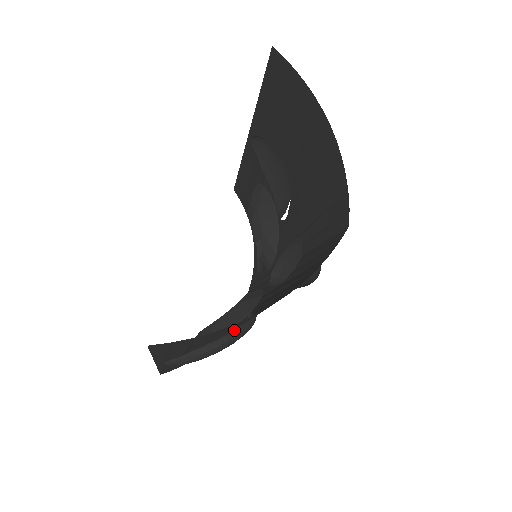
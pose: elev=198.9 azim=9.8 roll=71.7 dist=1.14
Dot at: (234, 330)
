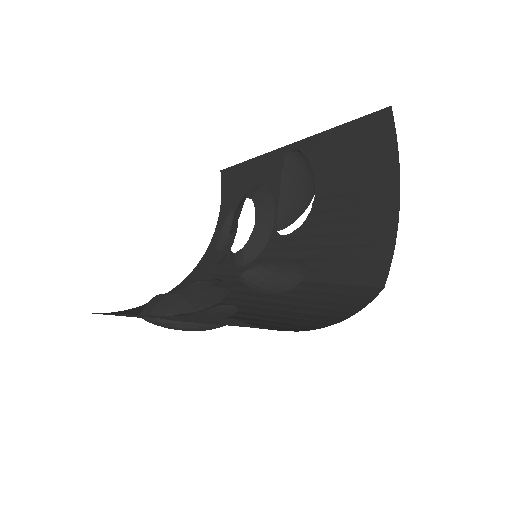
Dot at: occluded
